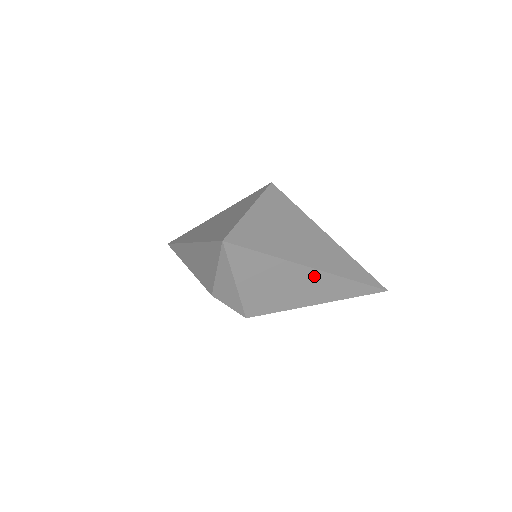
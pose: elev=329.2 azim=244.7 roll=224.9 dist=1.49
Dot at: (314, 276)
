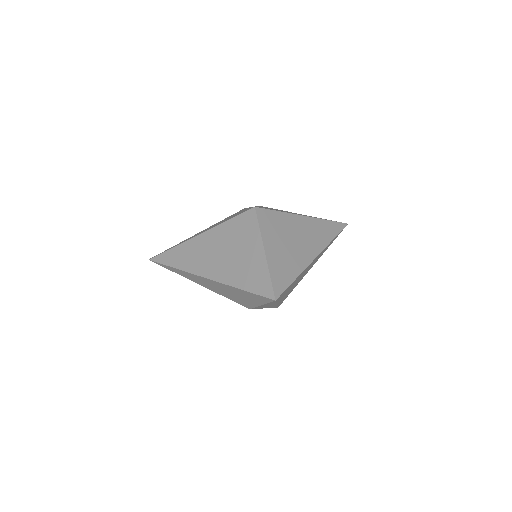
Dot at: (315, 259)
